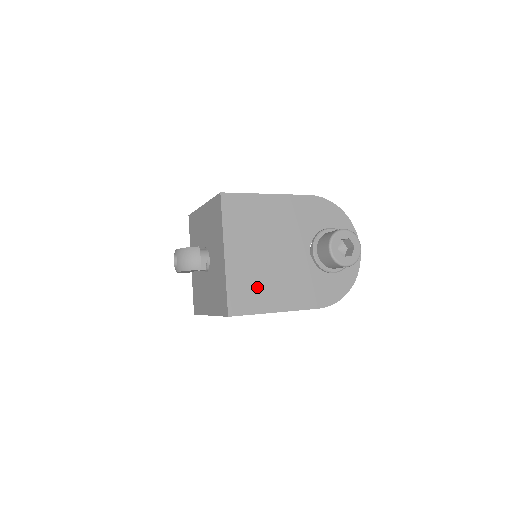
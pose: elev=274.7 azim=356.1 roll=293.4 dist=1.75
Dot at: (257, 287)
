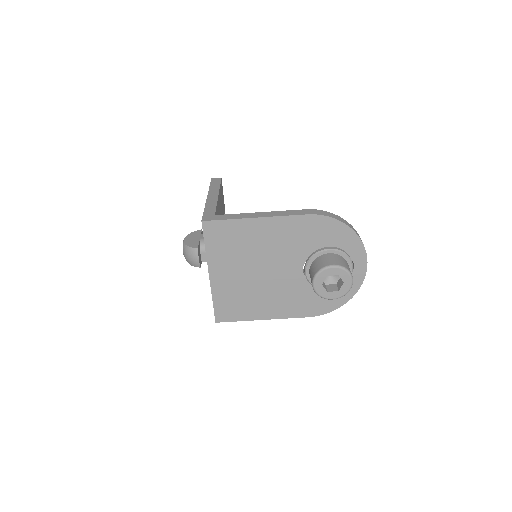
Dot at: (243, 301)
